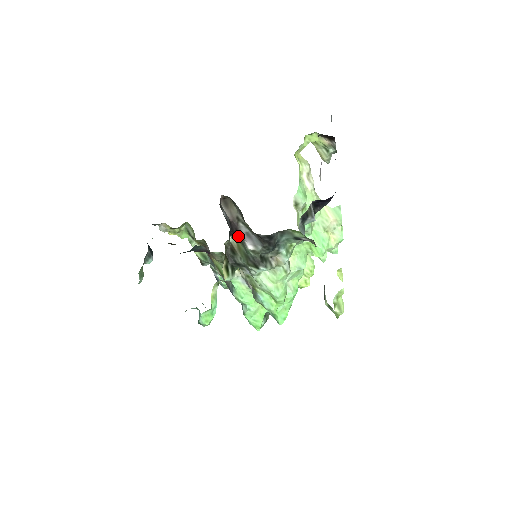
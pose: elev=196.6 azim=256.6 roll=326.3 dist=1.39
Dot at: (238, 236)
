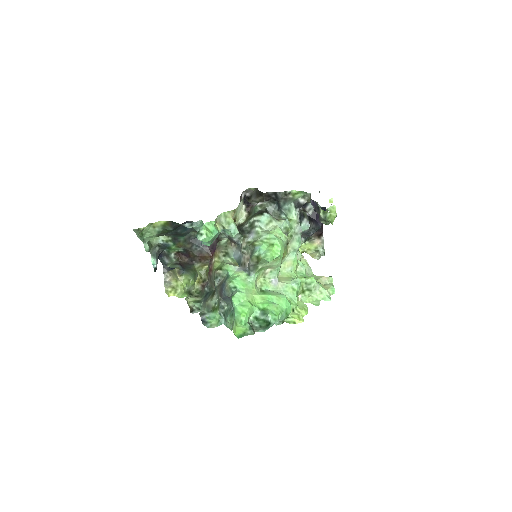
Dot at: (249, 210)
